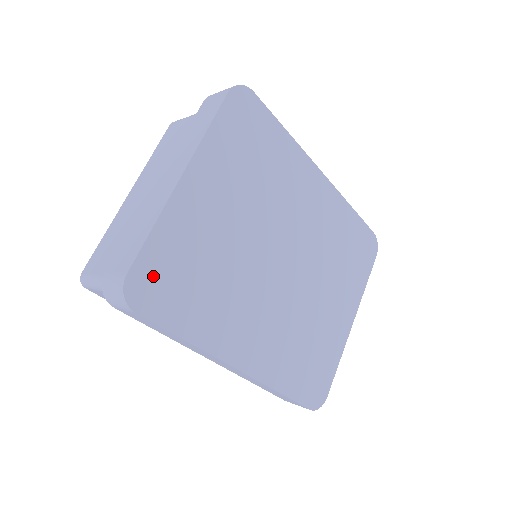
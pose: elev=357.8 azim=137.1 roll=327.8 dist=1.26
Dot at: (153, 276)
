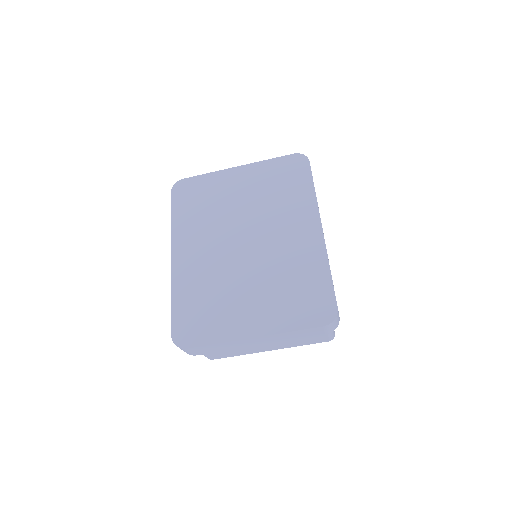
Dot at: (189, 187)
